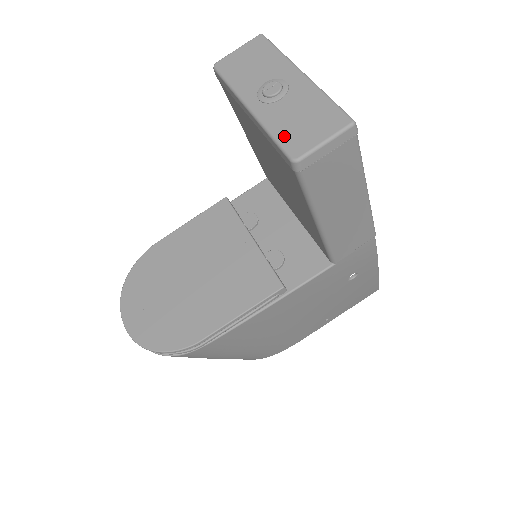
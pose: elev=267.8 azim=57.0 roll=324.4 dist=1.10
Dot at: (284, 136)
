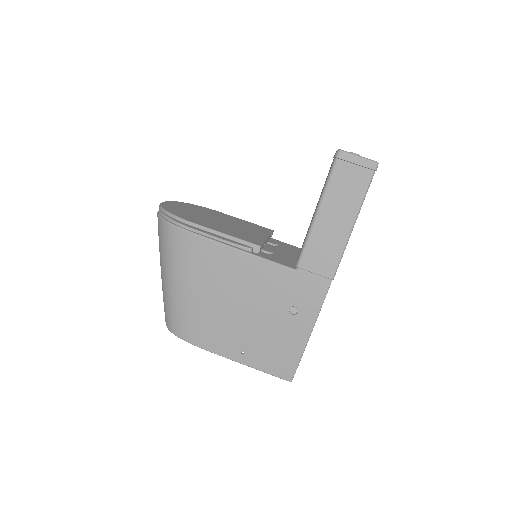
Dot at: occluded
